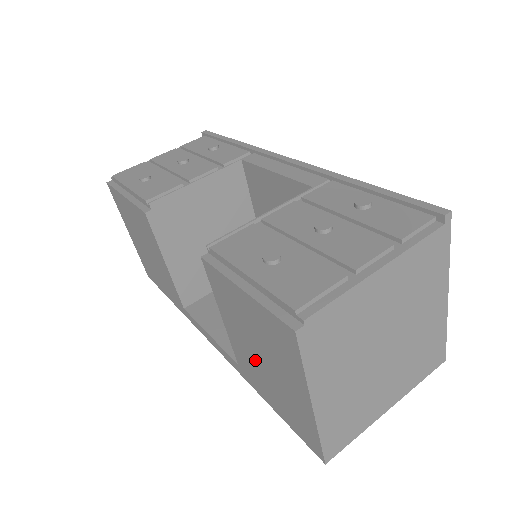
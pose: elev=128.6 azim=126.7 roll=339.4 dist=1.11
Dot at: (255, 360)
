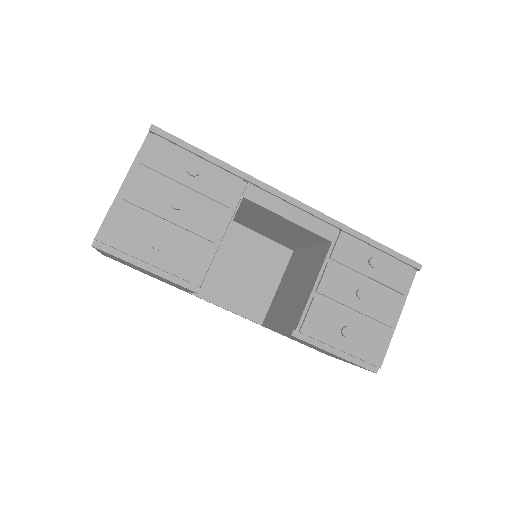
Dot at: occluded
